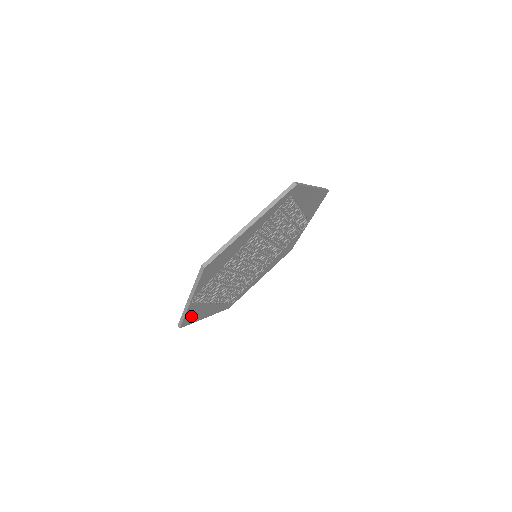
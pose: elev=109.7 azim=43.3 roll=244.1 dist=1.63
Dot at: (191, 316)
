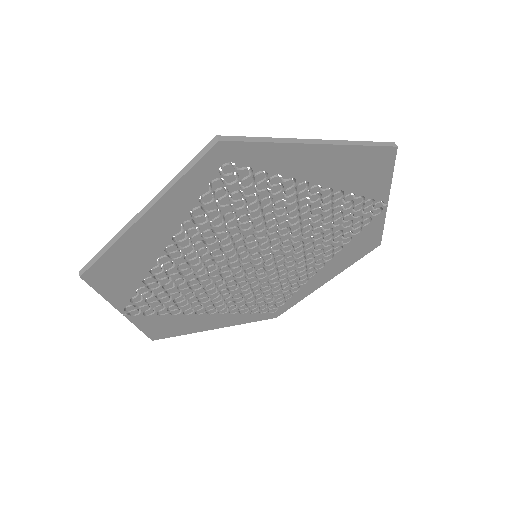
Dot at: (163, 328)
